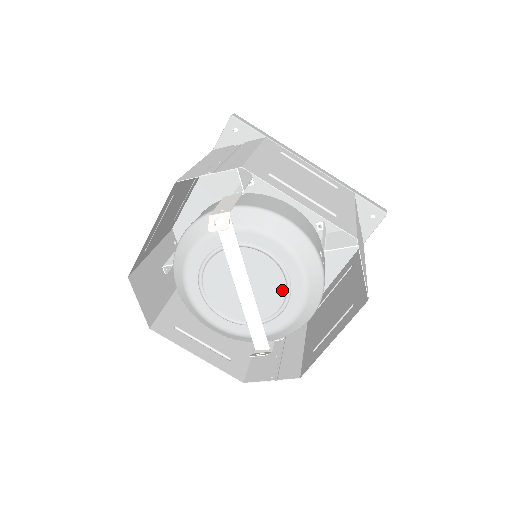
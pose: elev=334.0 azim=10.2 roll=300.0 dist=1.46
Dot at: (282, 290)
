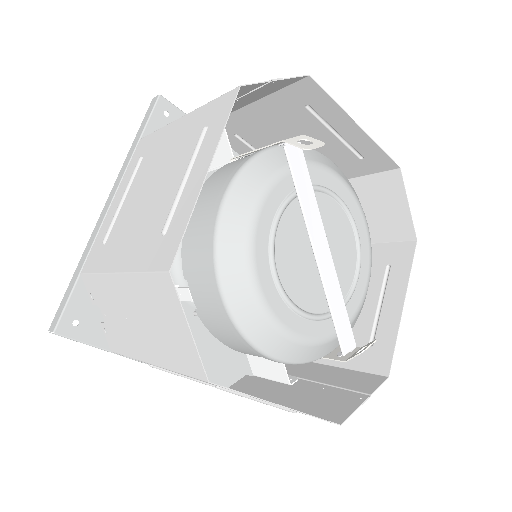
Dot at: (353, 249)
